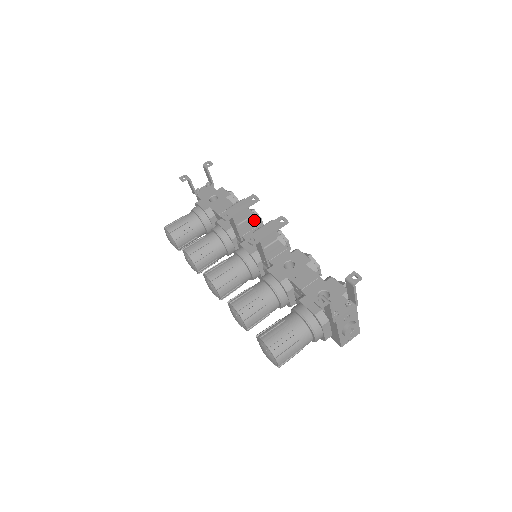
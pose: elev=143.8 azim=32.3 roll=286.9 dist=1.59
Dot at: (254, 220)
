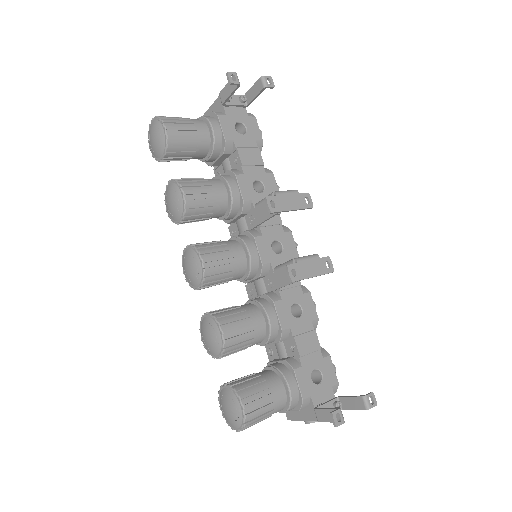
Dot at: occluded
